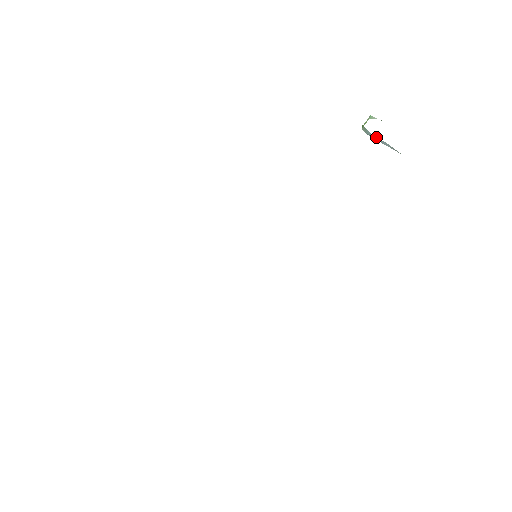
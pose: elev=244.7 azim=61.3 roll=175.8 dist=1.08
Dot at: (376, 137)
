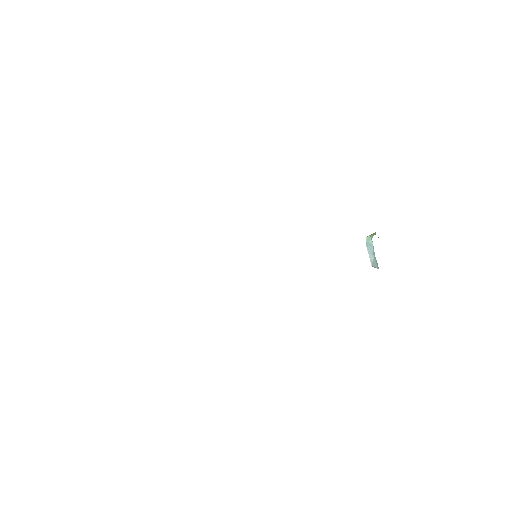
Dot at: (372, 248)
